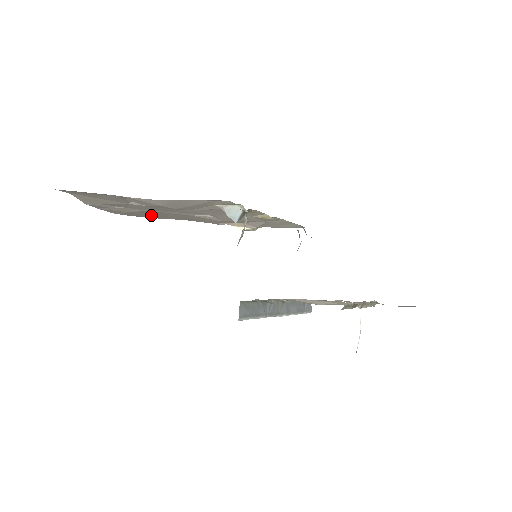
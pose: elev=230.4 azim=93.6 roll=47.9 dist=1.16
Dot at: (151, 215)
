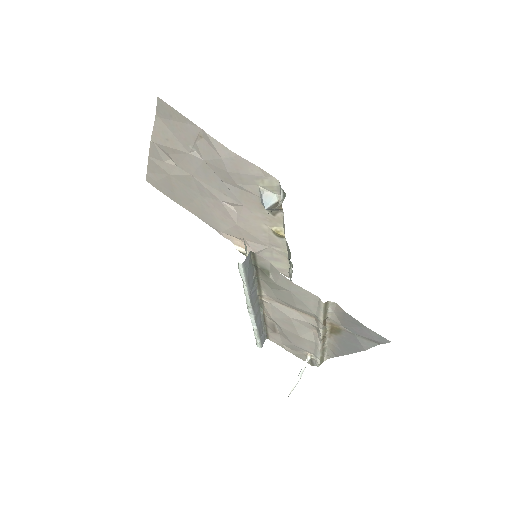
Dot at: (180, 192)
